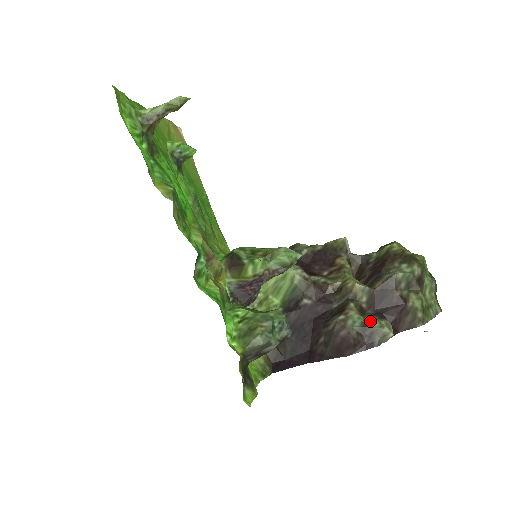
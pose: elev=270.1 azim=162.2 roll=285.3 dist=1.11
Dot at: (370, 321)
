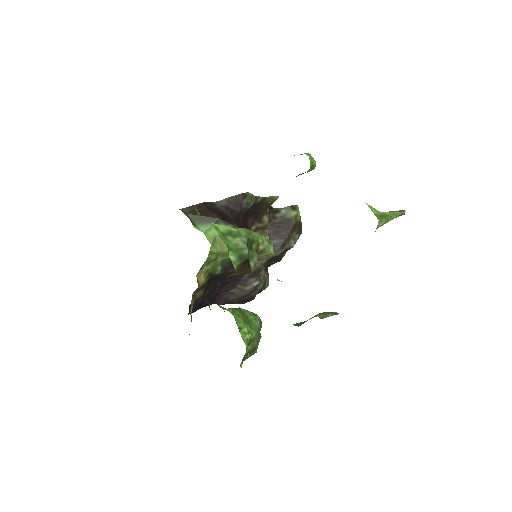
Dot at: (266, 281)
